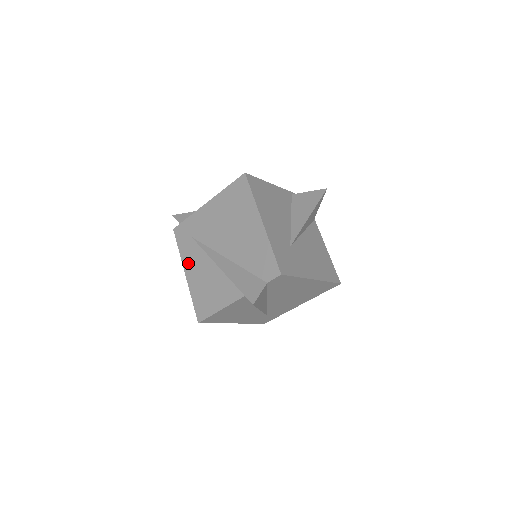
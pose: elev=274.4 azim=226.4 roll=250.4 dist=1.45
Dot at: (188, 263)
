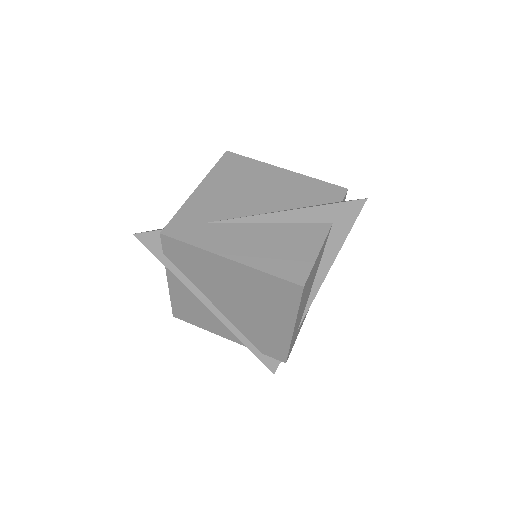
Dot at: (223, 246)
